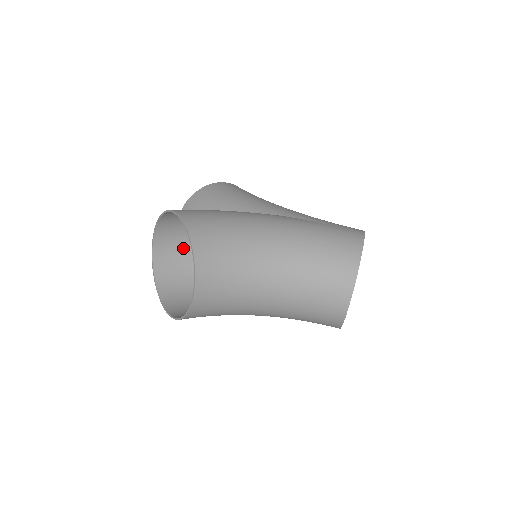
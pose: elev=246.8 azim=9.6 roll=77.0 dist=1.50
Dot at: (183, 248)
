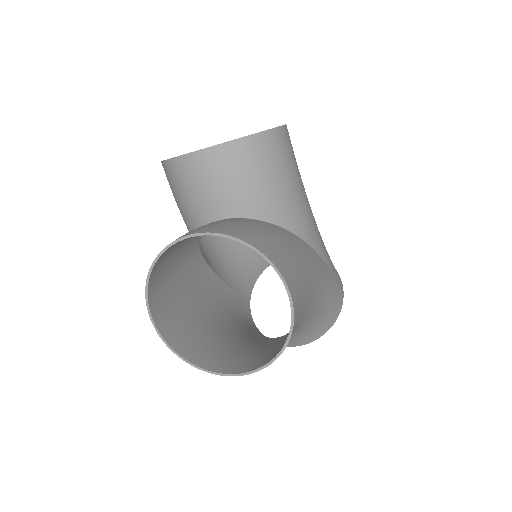
Dot at: occluded
